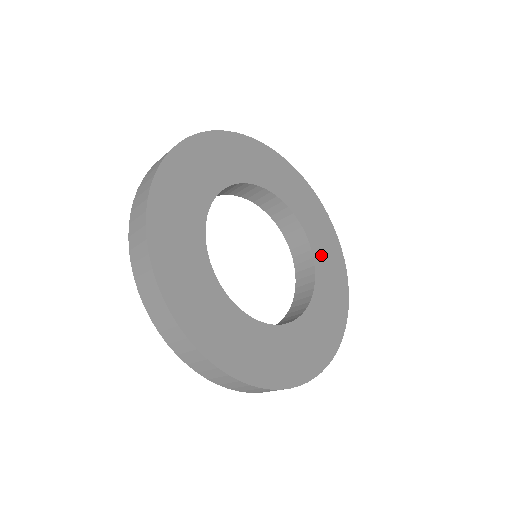
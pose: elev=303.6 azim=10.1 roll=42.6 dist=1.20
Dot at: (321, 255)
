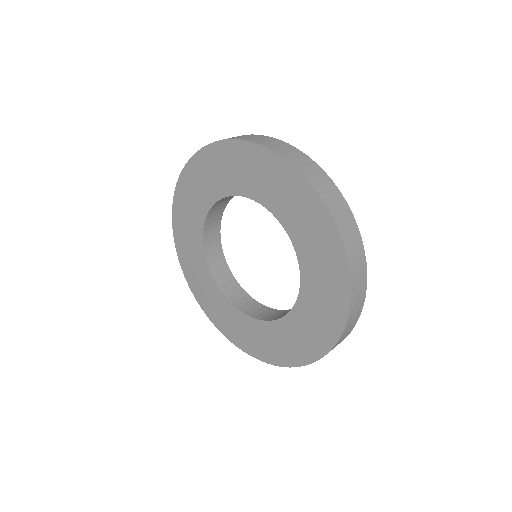
Dot at: occluded
